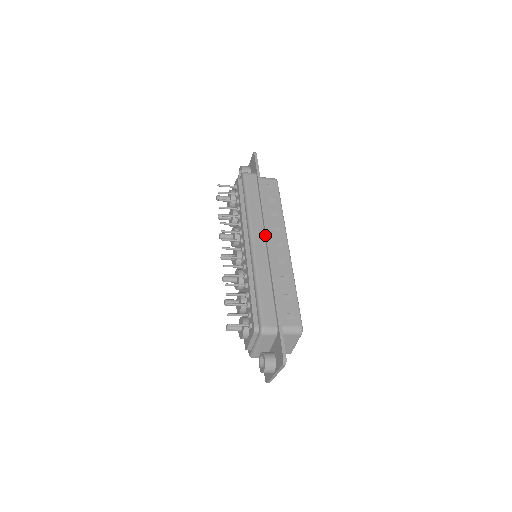
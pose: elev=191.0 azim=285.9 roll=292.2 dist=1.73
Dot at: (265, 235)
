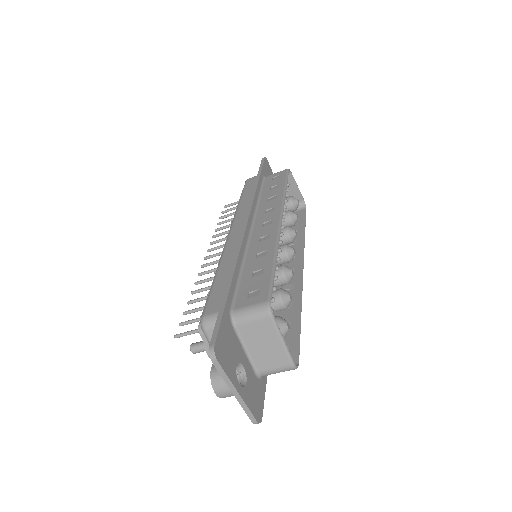
Dot at: (245, 219)
